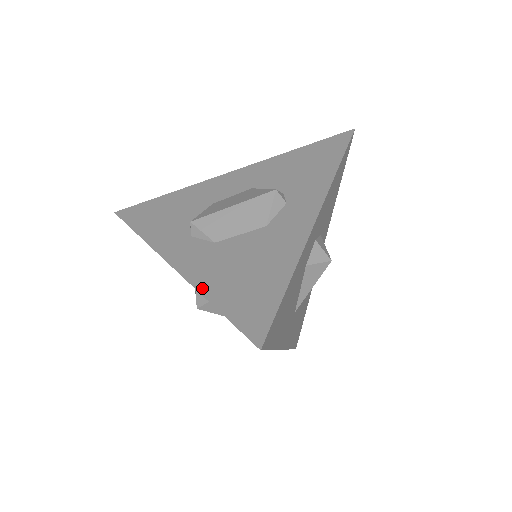
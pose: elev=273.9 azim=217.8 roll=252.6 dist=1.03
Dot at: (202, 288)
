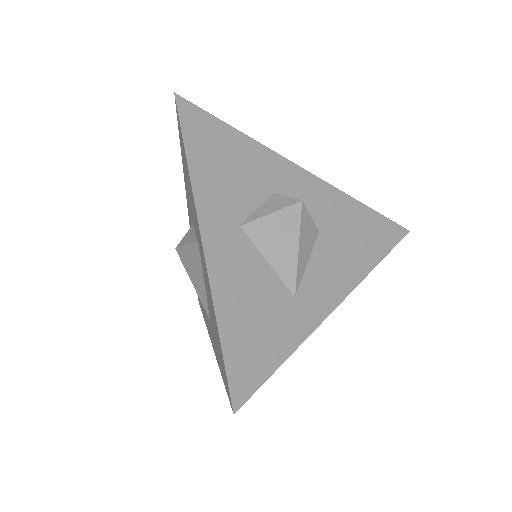
Dot at: occluded
